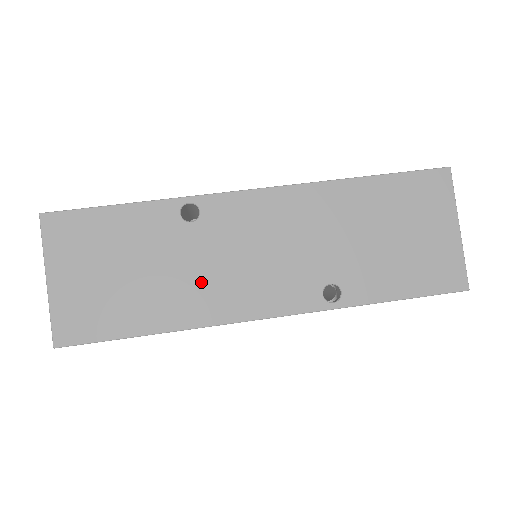
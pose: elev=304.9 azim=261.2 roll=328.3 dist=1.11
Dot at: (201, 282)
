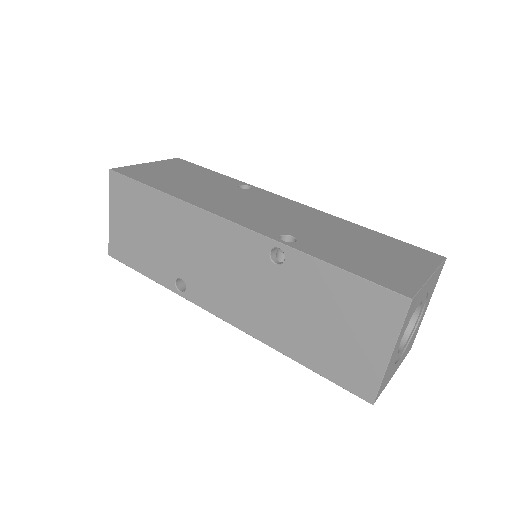
Dot at: (214, 197)
